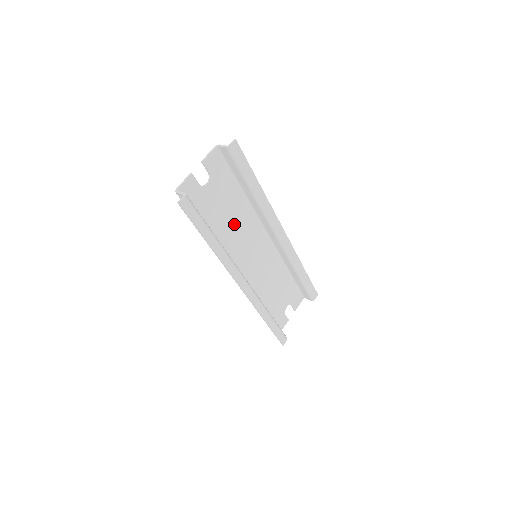
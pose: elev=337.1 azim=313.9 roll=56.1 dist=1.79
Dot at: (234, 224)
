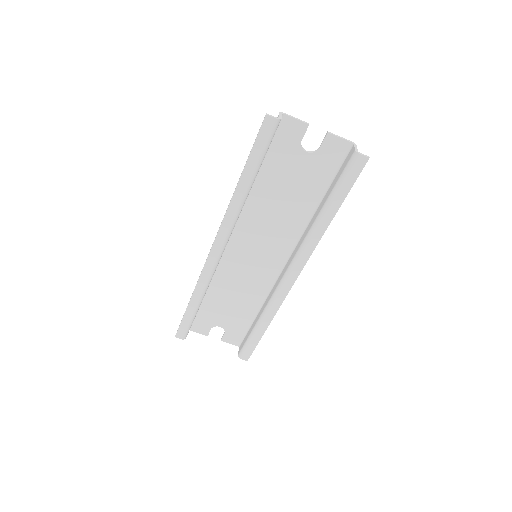
Dot at: (279, 210)
